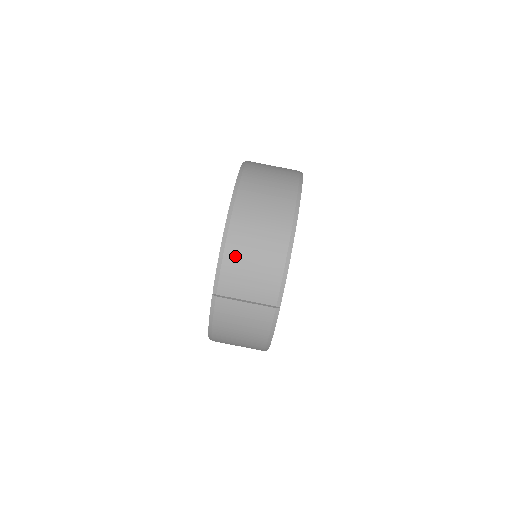
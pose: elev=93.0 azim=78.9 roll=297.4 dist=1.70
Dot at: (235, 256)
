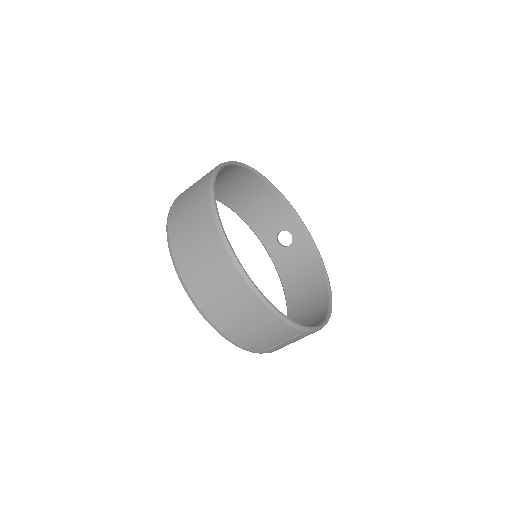
Dot at: (242, 338)
